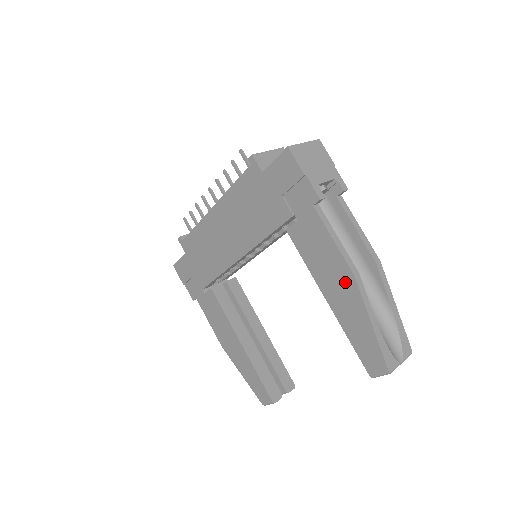
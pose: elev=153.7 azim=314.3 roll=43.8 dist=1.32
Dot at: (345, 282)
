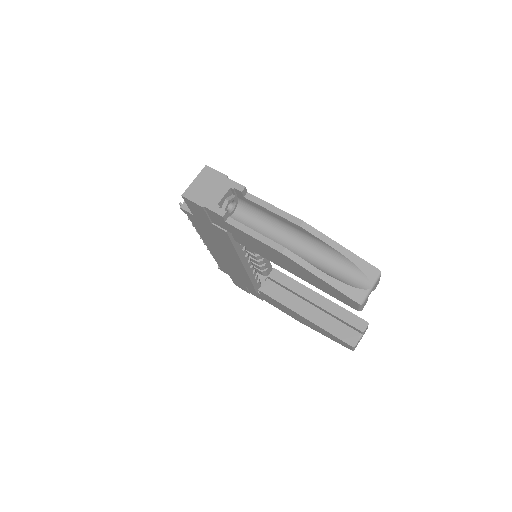
Dot at: (283, 259)
